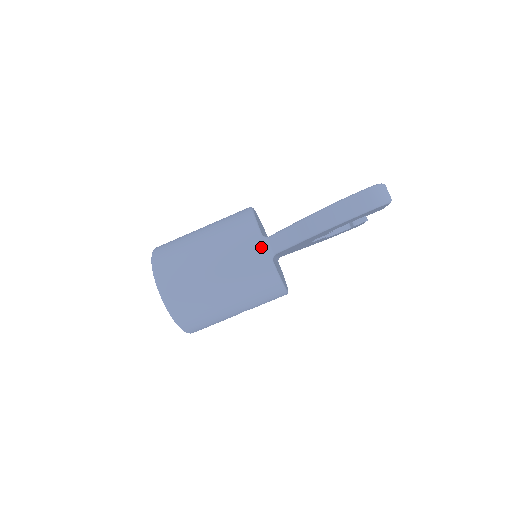
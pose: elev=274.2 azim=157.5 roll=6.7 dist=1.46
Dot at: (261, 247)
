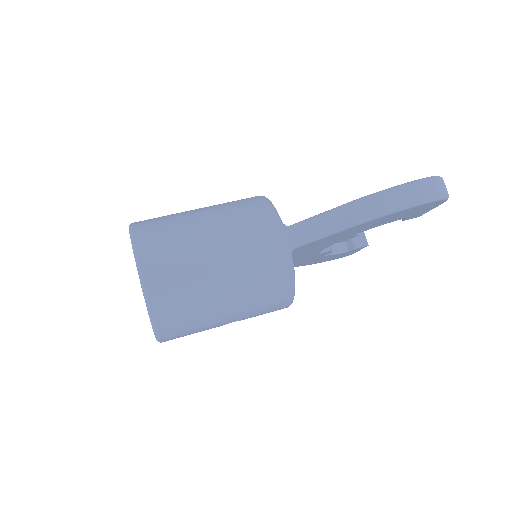
Dot at: (281, 235)
